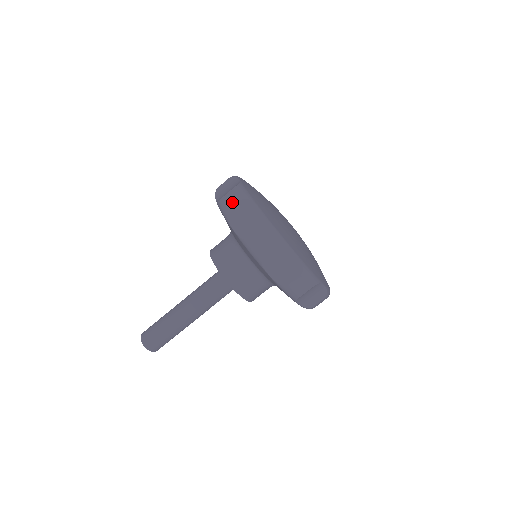
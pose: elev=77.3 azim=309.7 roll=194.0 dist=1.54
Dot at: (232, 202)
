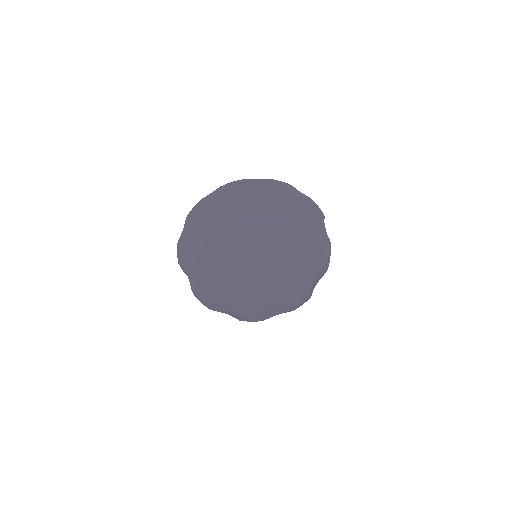
Dot at: occluded
